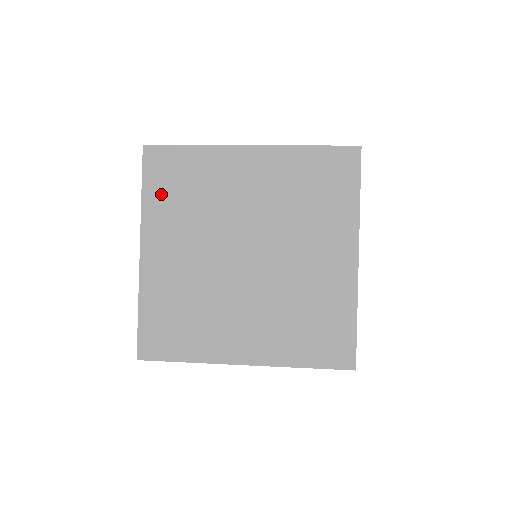
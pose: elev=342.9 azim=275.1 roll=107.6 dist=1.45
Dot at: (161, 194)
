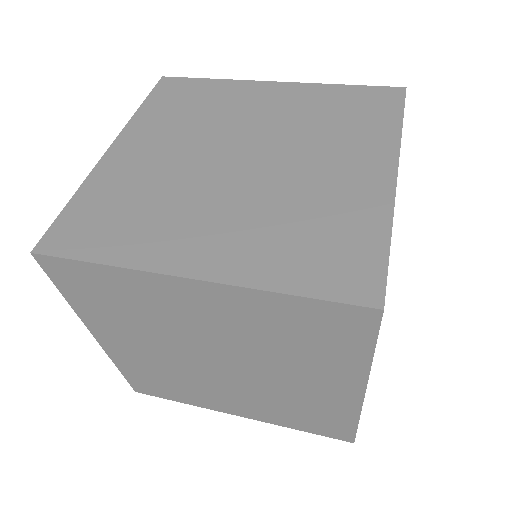
Dot at: (161, 107)
